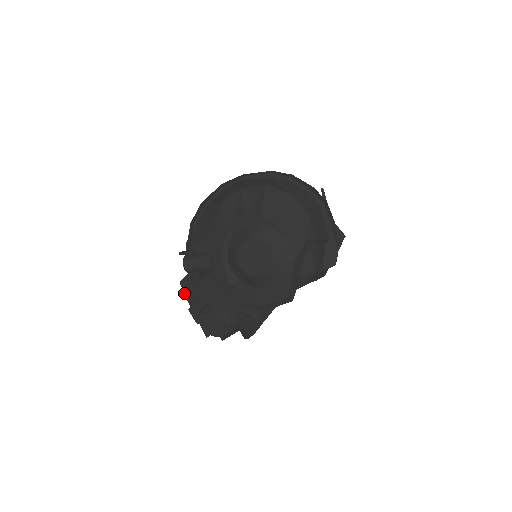
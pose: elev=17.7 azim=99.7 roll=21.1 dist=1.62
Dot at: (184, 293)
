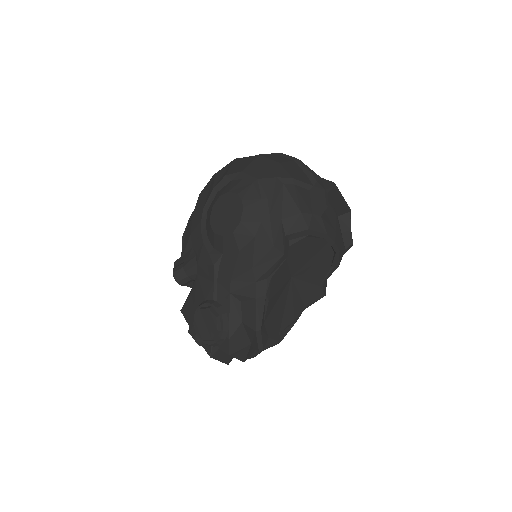
Dot at: (185, 318)
